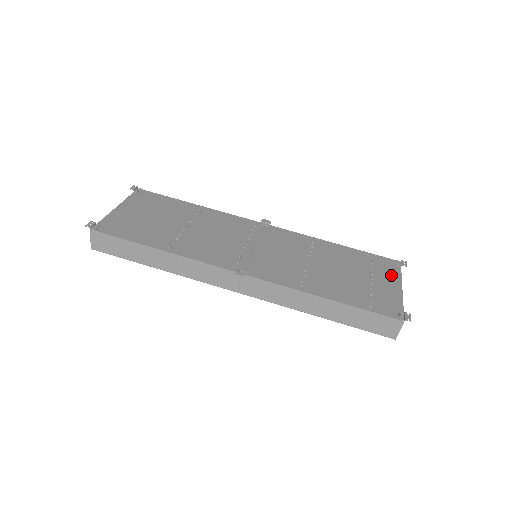
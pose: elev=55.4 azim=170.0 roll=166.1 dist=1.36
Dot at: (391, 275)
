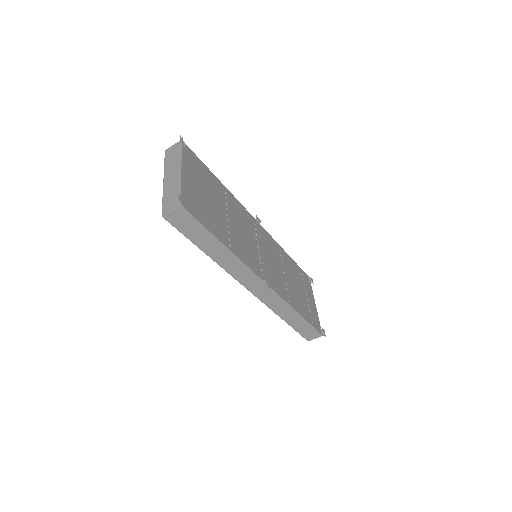
Dot at: (310, 291)
